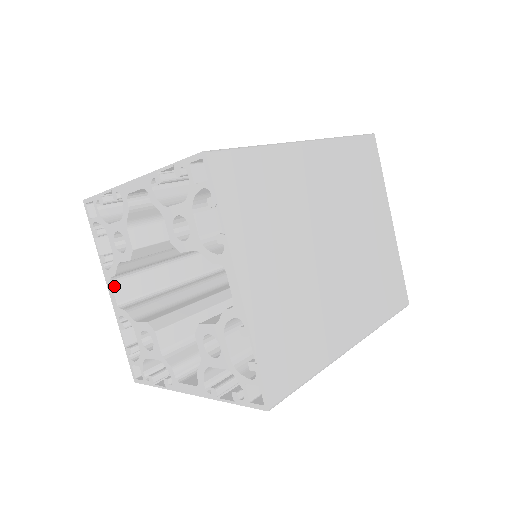
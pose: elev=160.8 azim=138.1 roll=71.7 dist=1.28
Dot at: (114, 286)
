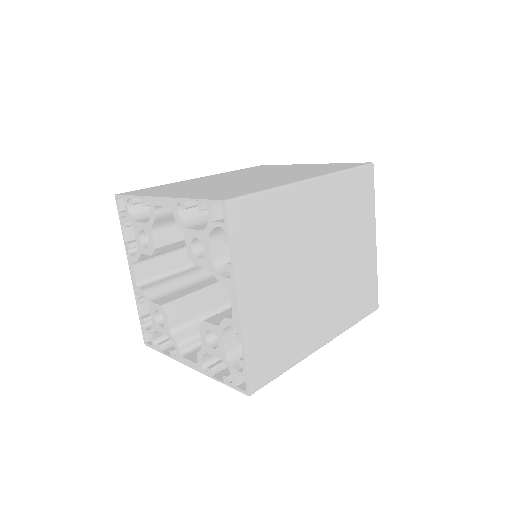
Dot at: (135, 269)
